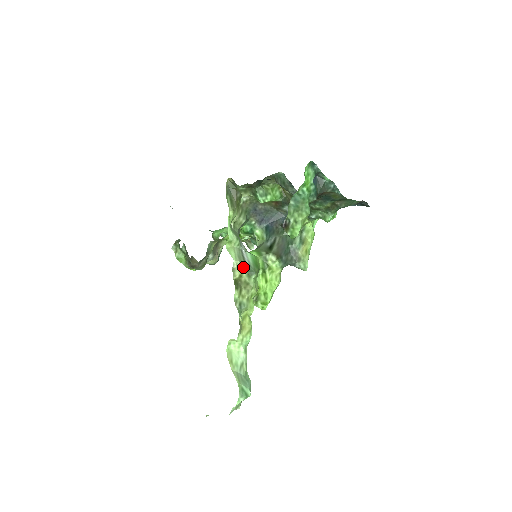
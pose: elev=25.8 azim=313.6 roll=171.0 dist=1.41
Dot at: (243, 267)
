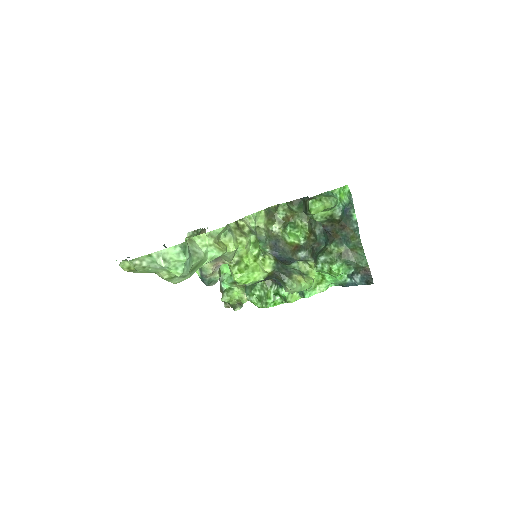
Dot at: (249, 226)
